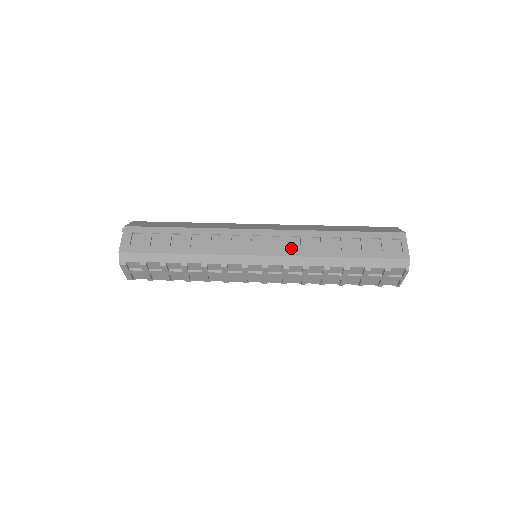
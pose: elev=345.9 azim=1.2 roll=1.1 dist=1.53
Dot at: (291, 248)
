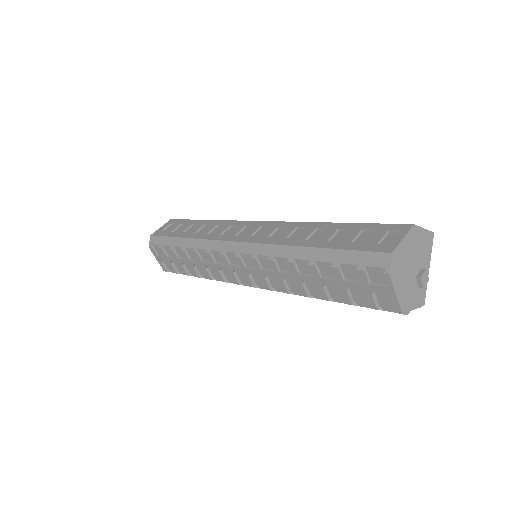
Dot at: (267, 236)
